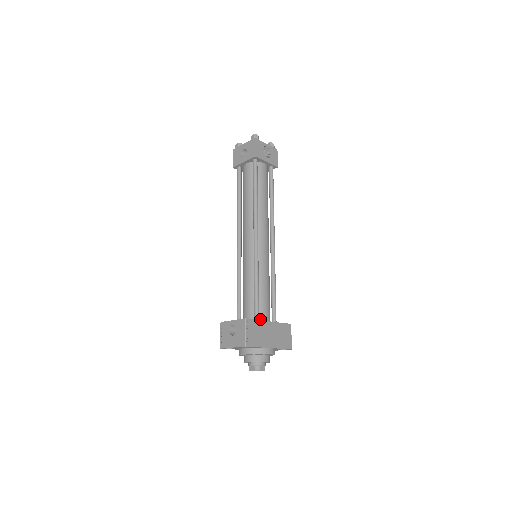
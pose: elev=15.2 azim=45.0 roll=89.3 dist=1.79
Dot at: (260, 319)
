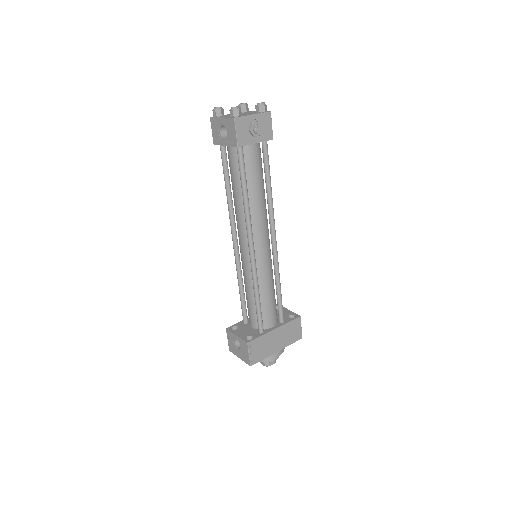
Dot at: (265, 327)
